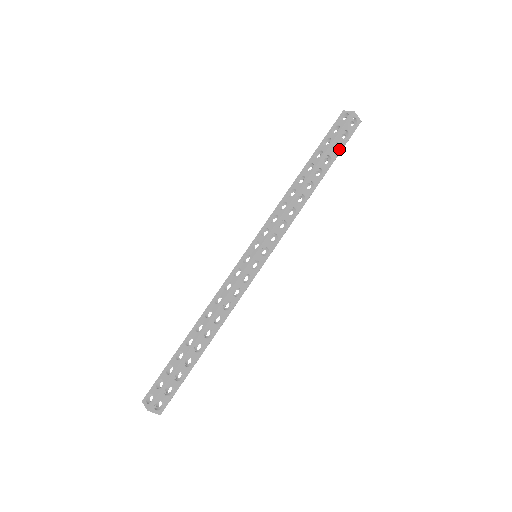
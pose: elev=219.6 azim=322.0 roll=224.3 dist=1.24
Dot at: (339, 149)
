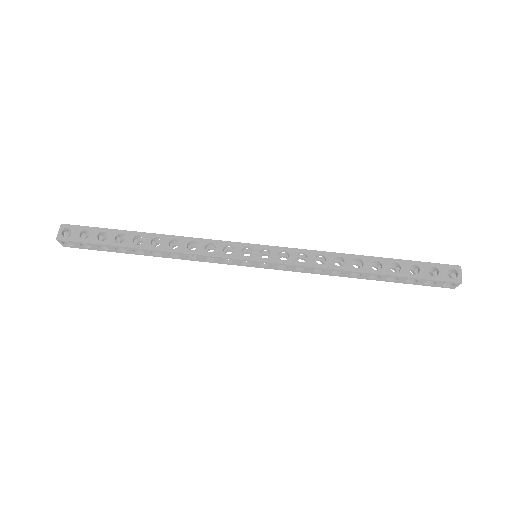
Dot at: (411, 282)
